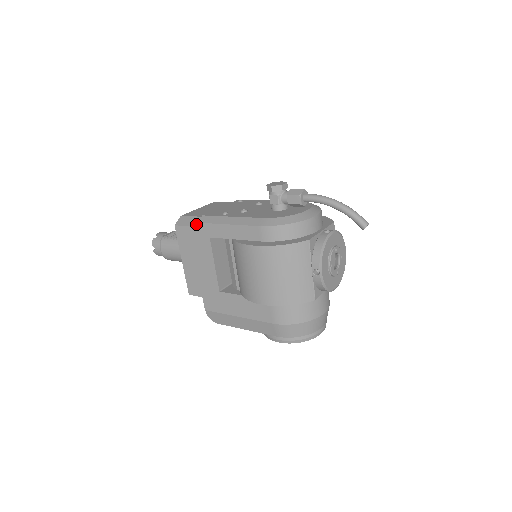
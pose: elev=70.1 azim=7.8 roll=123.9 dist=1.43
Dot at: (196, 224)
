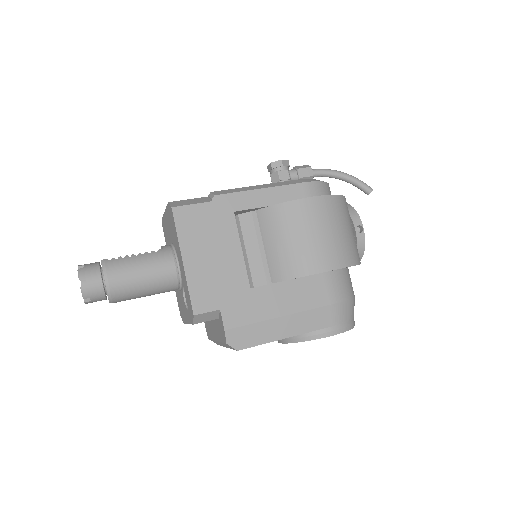
Dot at: (208, 200)
